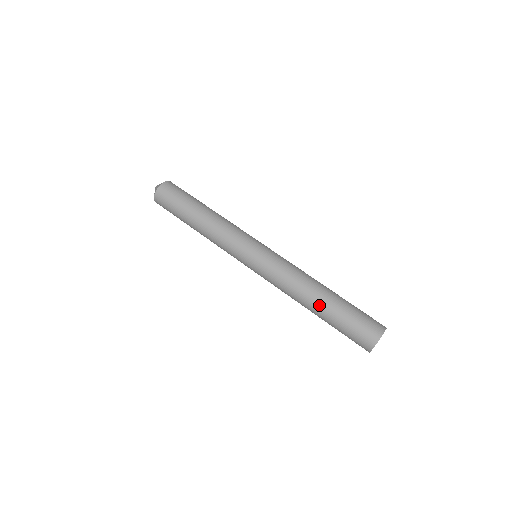
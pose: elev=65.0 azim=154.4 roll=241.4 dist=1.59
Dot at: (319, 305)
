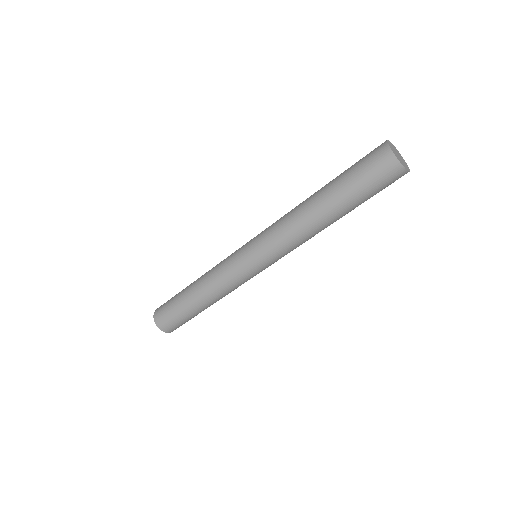
Dot at: (322, 200)
